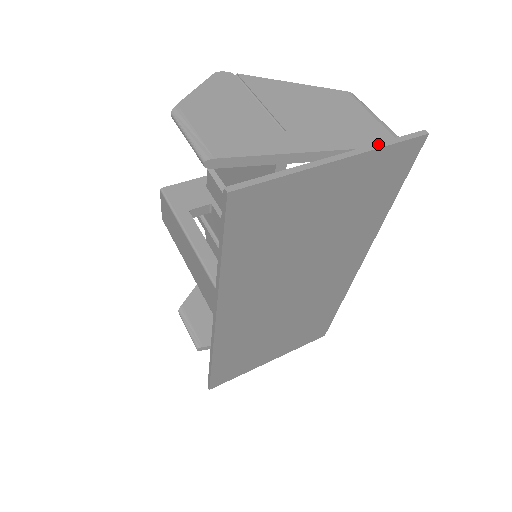
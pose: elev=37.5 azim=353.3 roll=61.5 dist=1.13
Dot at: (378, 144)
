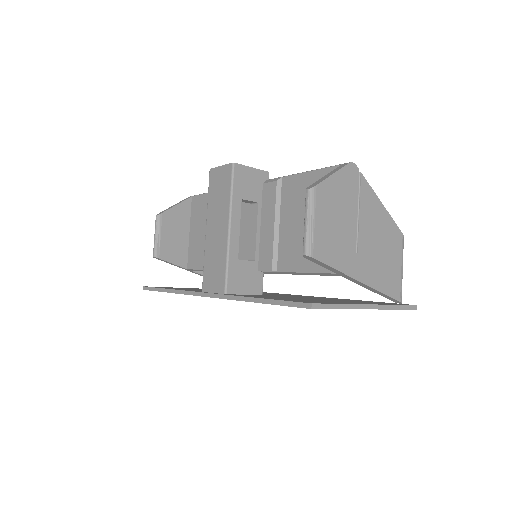
Dot at: (393, 306)
